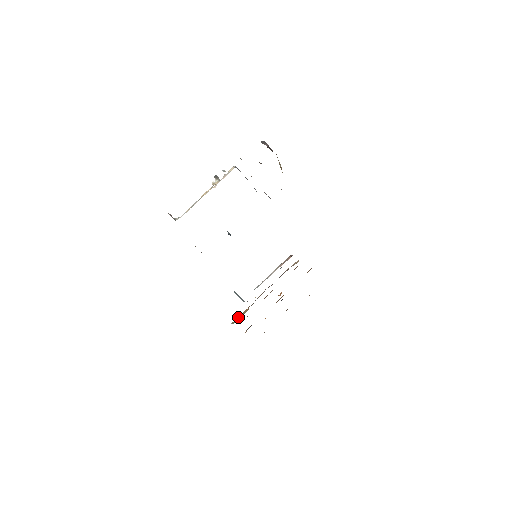
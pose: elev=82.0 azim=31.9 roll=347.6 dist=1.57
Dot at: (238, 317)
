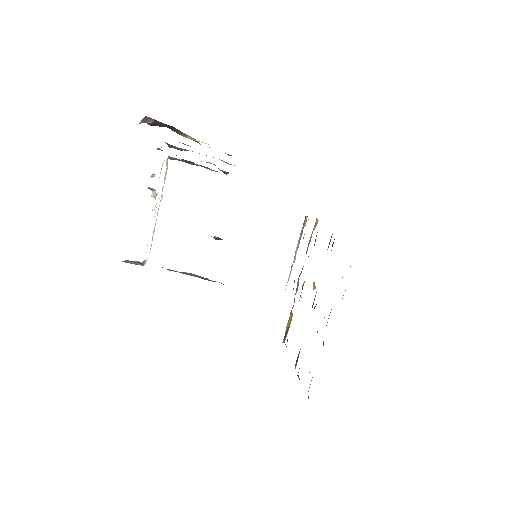
Dot at: (285, 332)
